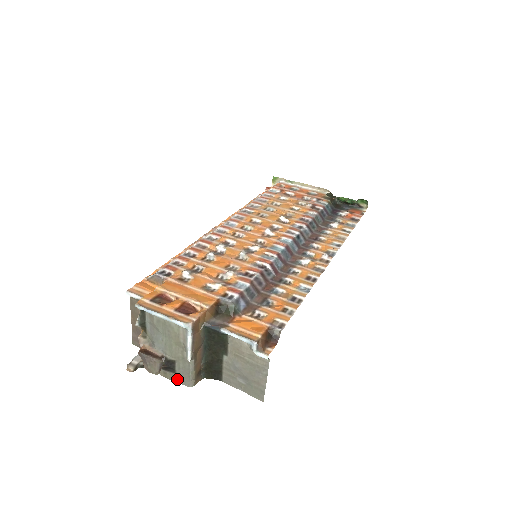
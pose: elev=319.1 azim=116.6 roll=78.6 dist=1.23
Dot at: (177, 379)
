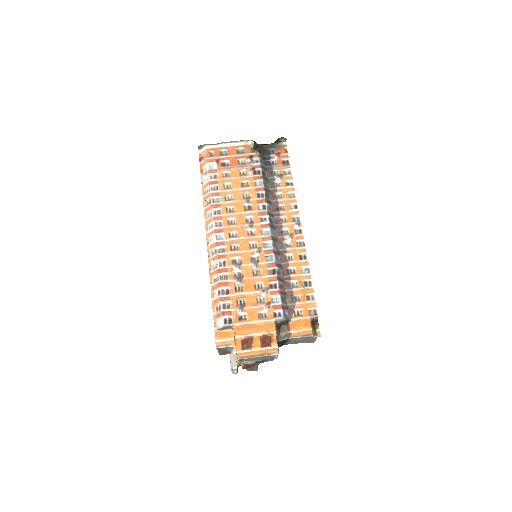
Dot at: occluded
